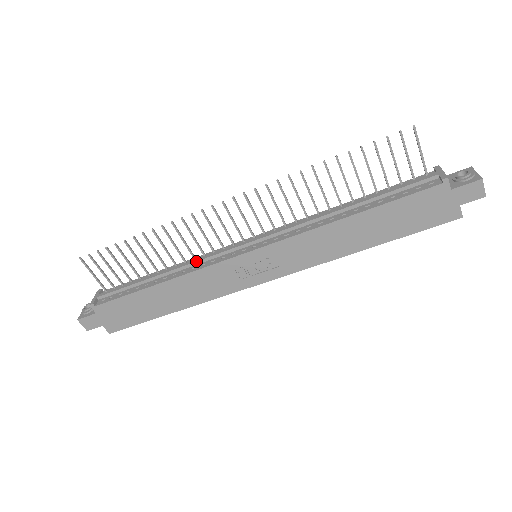
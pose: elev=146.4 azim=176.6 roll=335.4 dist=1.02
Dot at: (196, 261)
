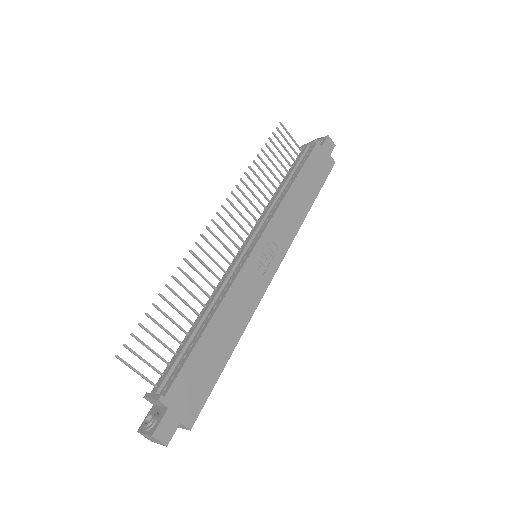
Dot at: (222, 284)
